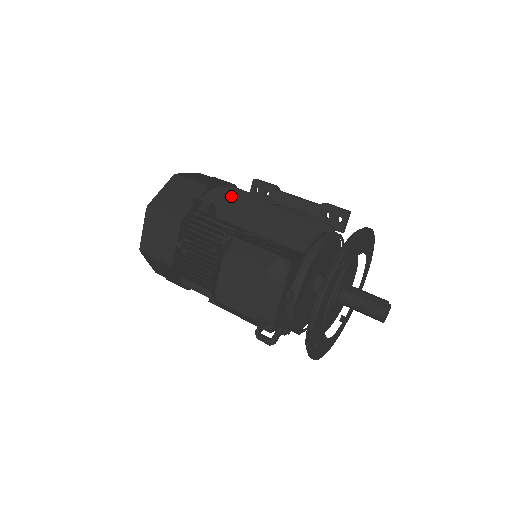
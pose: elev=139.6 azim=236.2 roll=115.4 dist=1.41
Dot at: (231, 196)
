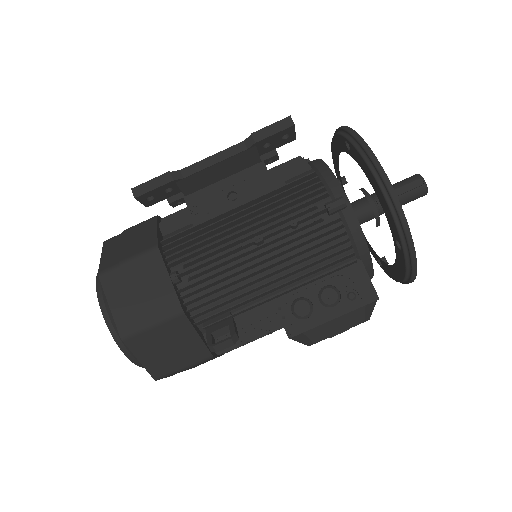
Dot at: (215, 291)
